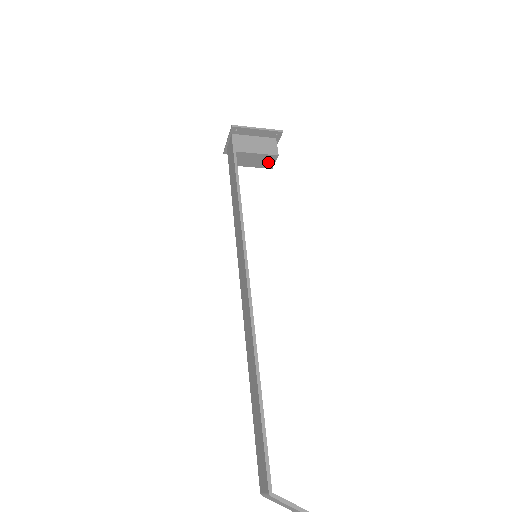
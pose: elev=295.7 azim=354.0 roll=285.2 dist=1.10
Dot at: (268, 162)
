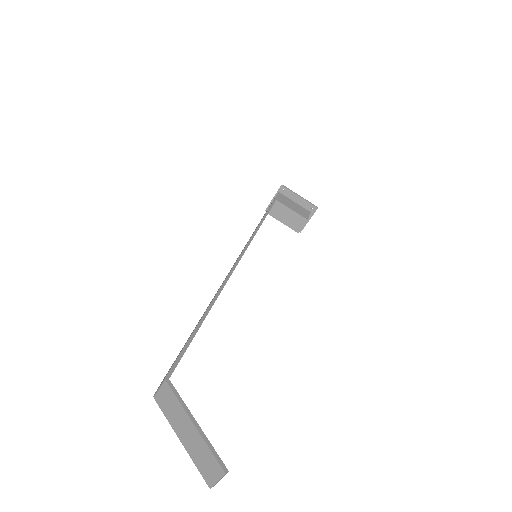
Dot at: (297, 224)
